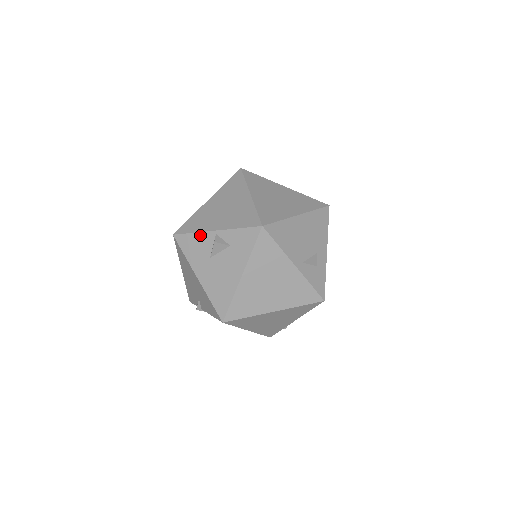
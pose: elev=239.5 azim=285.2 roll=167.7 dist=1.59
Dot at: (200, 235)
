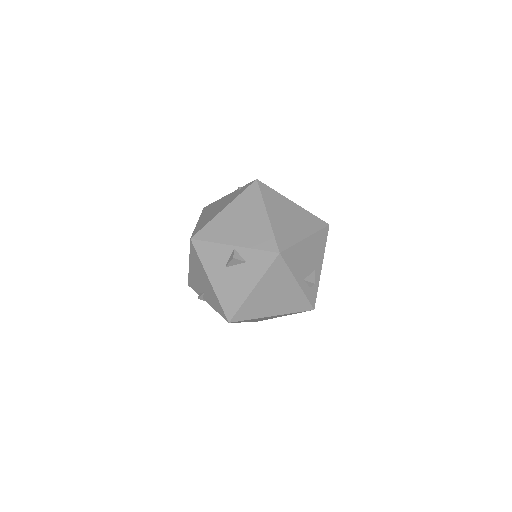
Dot at: (218, 246)
